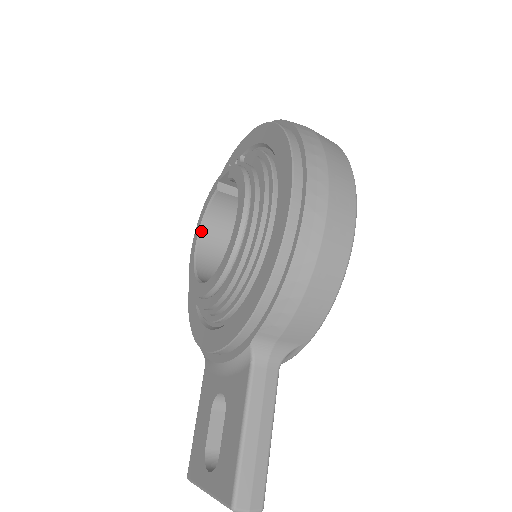
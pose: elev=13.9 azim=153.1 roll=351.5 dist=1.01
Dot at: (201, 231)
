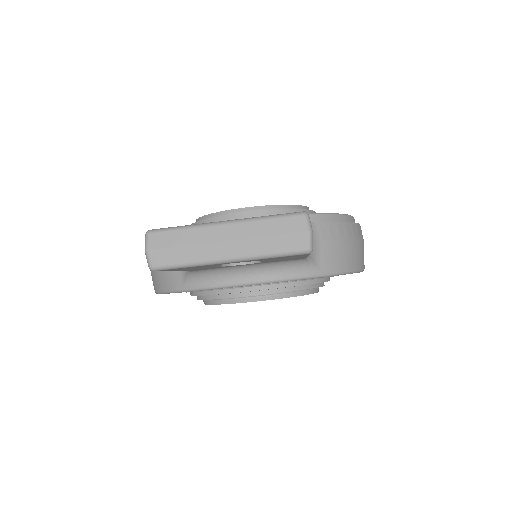
Dot at: occluded
